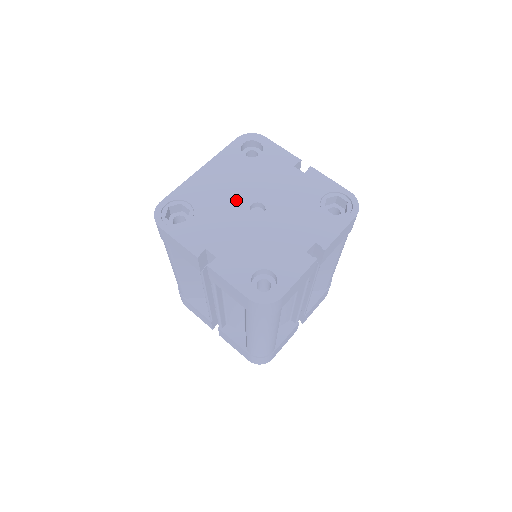
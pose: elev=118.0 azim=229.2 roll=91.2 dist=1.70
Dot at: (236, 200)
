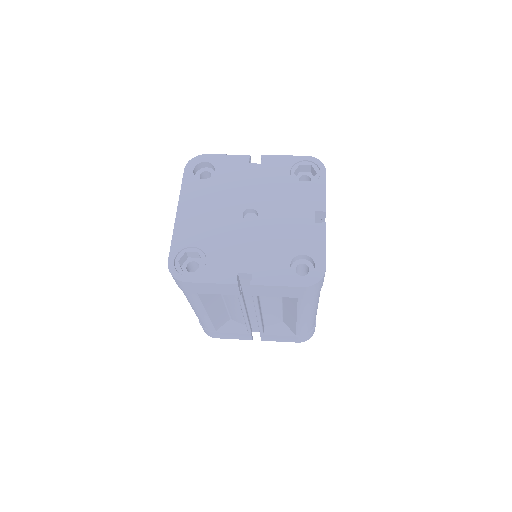
Dot at: (228, 219)
